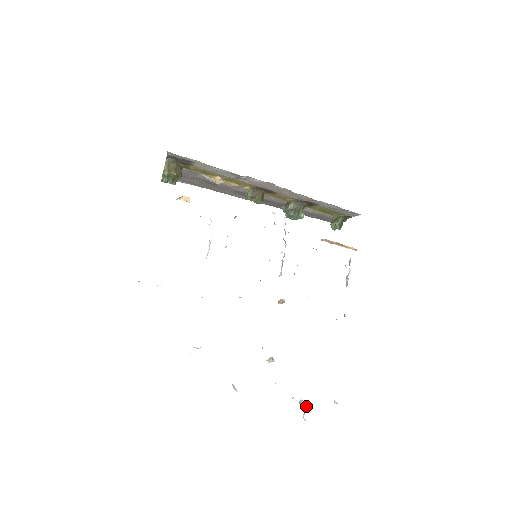
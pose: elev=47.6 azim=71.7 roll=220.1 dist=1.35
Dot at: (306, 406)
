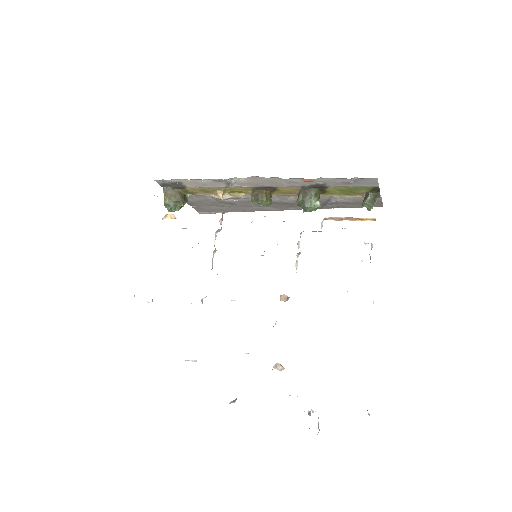
Dot at: occluded
